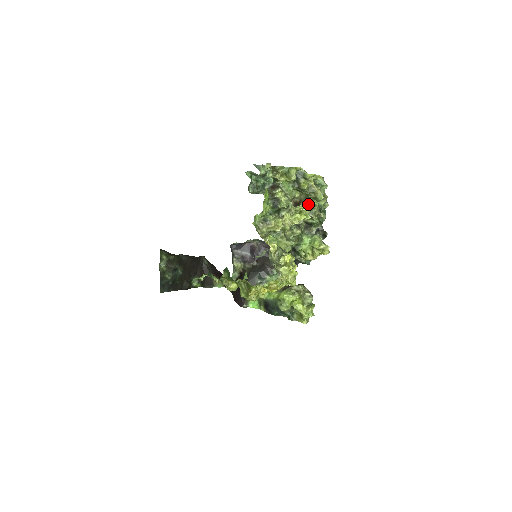
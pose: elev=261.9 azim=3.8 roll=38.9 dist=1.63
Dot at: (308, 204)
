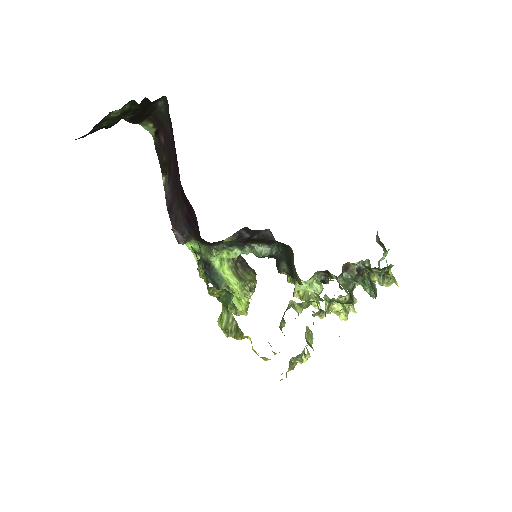
Dot at: occluded
